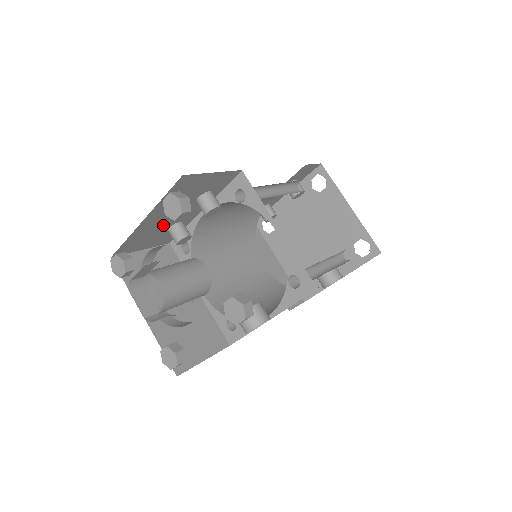
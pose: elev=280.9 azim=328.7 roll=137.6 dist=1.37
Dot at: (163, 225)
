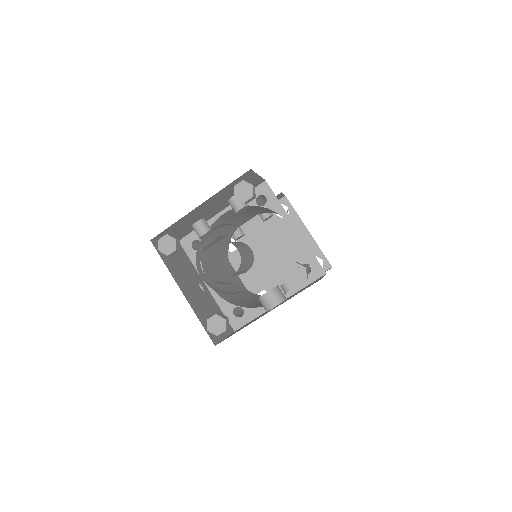
Dot at: (197, 217)
